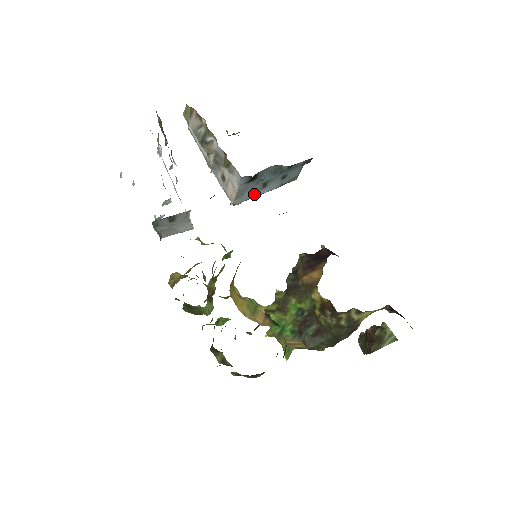
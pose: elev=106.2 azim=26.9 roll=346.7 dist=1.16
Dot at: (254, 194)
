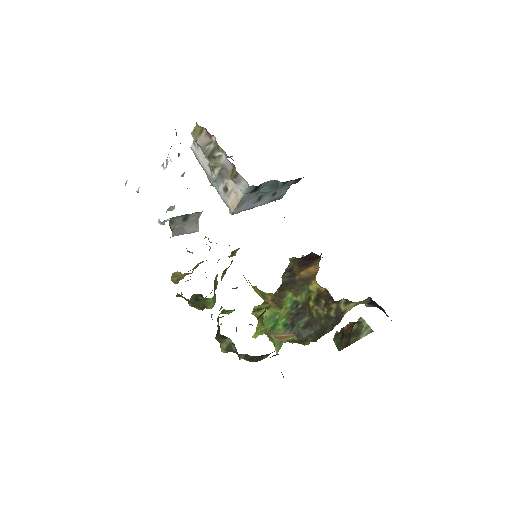
Dot at: (250, 206)
